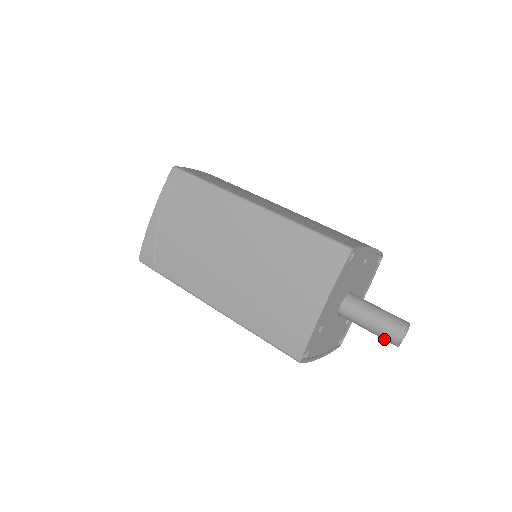
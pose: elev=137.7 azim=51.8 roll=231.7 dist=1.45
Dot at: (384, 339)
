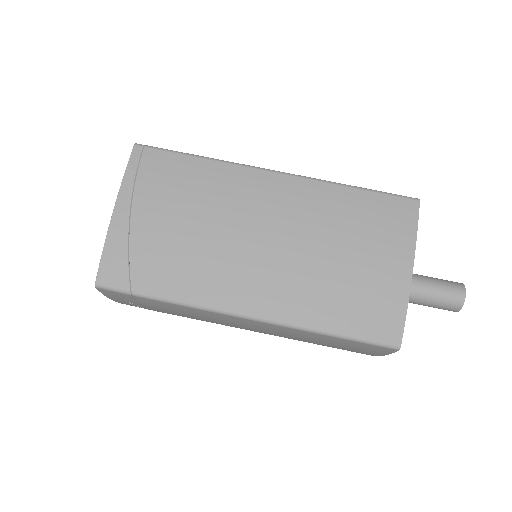
Dot at: (444, 307)
